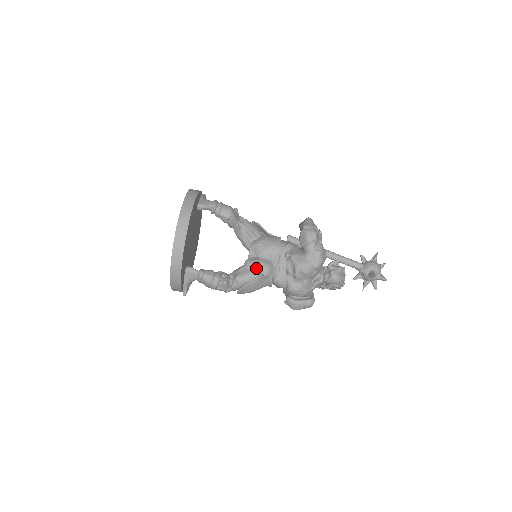
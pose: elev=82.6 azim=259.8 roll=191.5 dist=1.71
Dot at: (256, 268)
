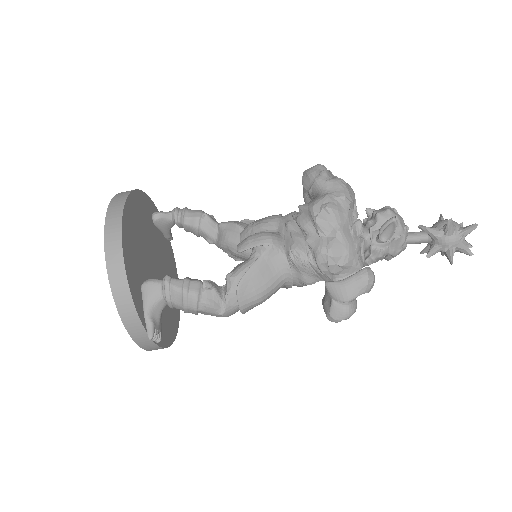
Dot at: (252, 241)
